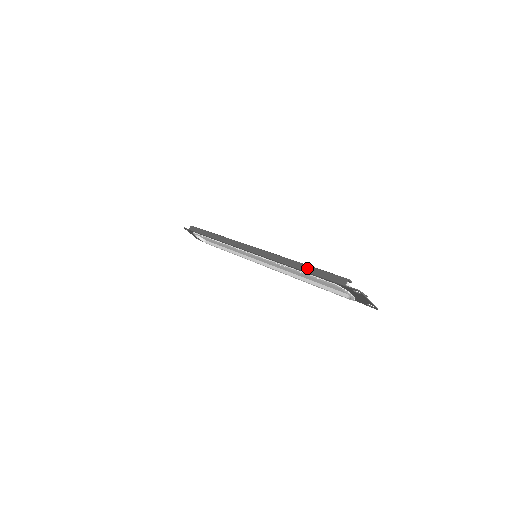
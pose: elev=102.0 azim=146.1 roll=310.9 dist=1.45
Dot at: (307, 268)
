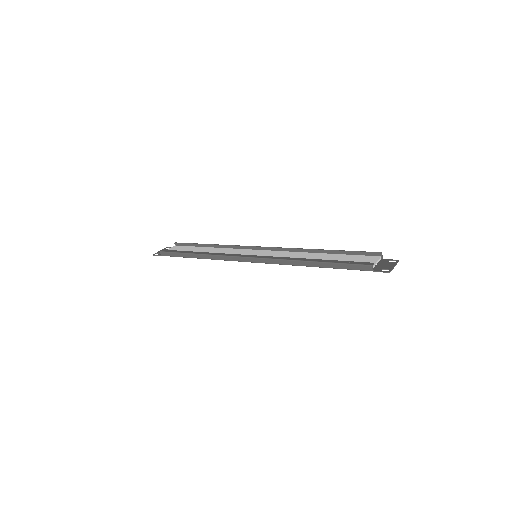
Dot at: (326, 265)
